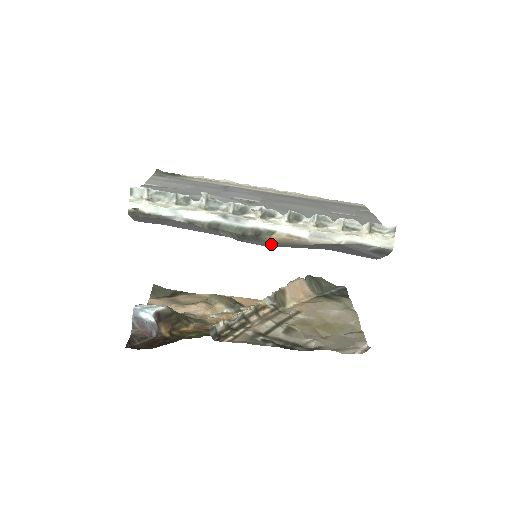
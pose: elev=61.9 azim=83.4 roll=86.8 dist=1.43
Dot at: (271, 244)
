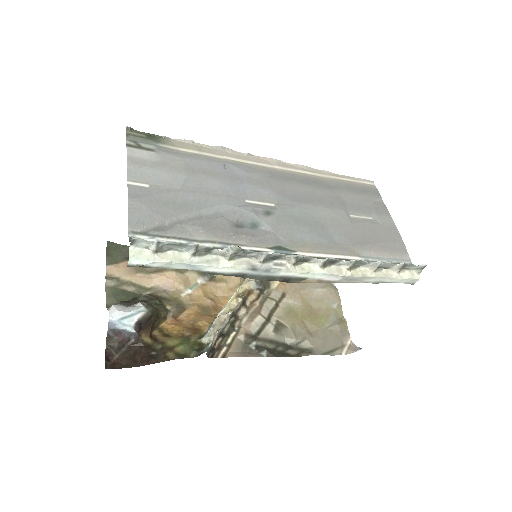
Dot at: occluded
